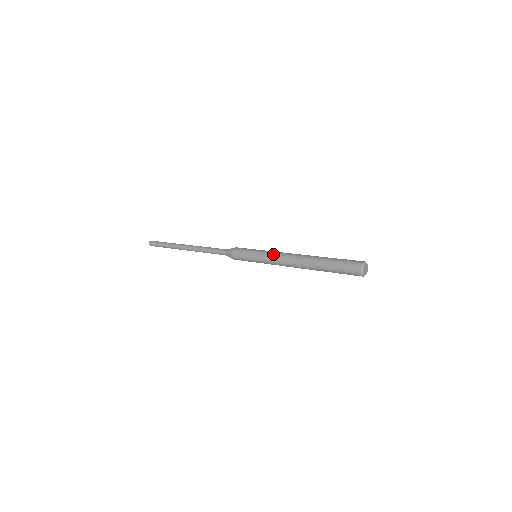
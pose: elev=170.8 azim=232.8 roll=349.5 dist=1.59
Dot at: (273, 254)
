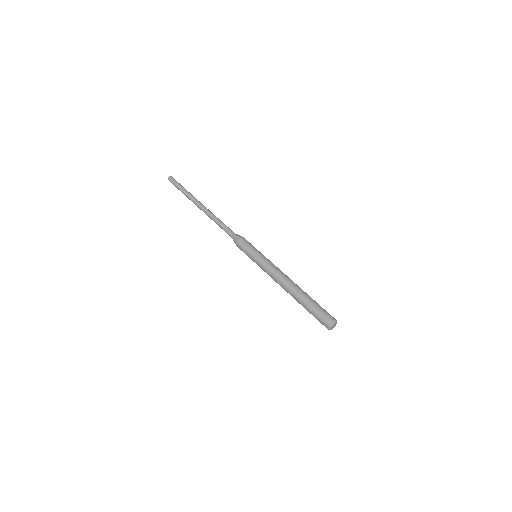
Dot at: (268, 270)
